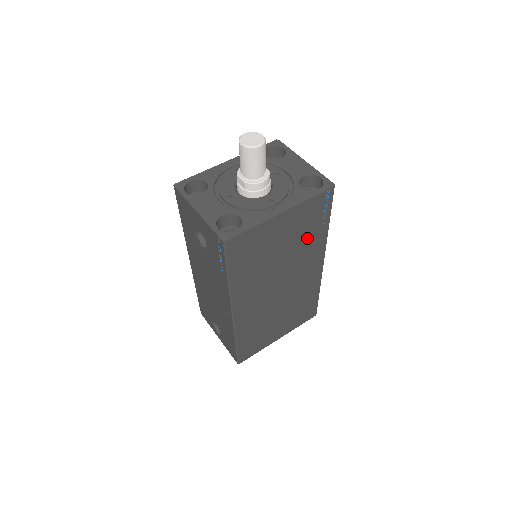
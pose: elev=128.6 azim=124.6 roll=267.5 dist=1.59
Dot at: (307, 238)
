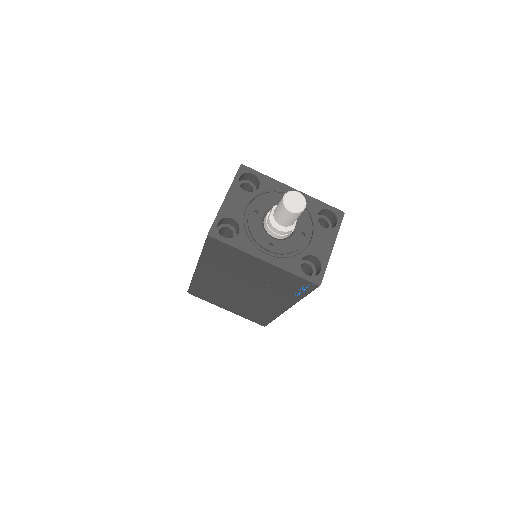
Dot at: (279, 288)
